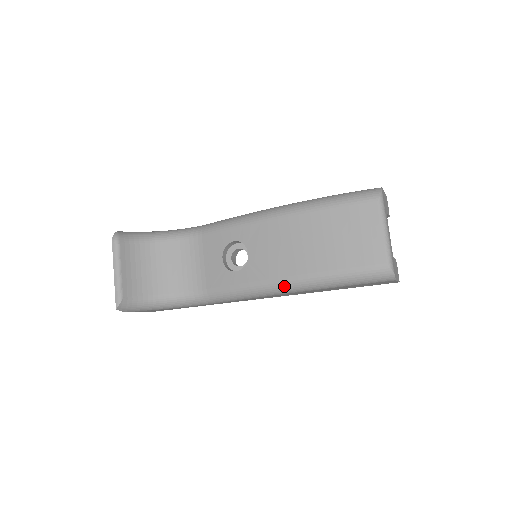
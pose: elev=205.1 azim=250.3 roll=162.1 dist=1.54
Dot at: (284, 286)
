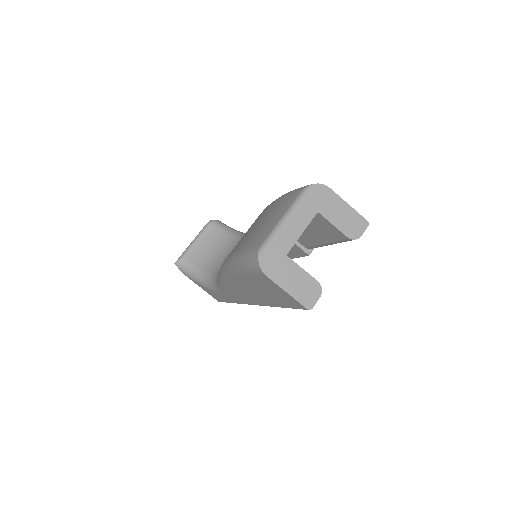
Dot at: (224, 266)
